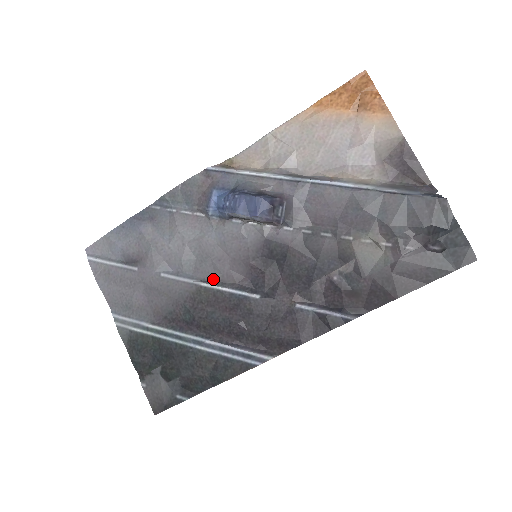
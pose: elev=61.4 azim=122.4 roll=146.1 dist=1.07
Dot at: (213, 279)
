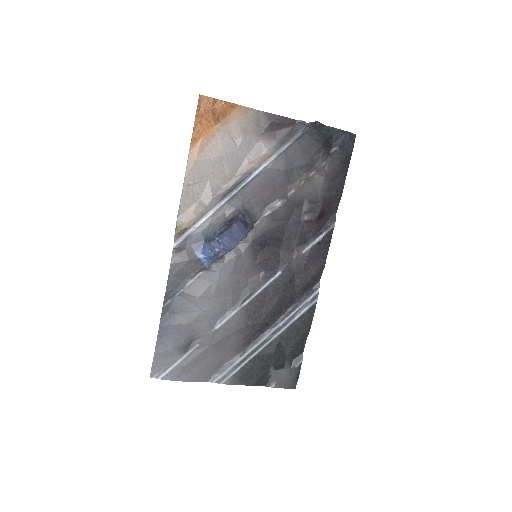
Dot at: (246, 295)
